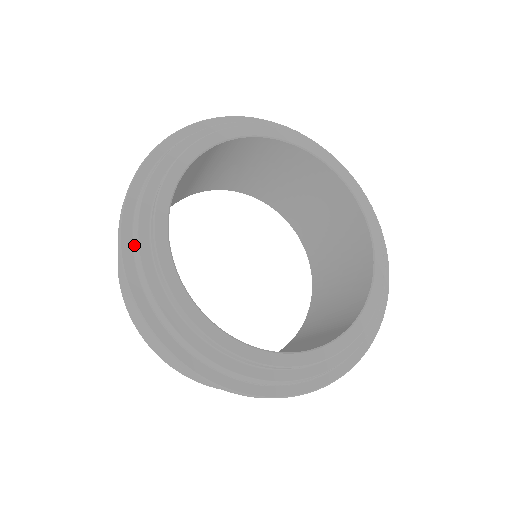
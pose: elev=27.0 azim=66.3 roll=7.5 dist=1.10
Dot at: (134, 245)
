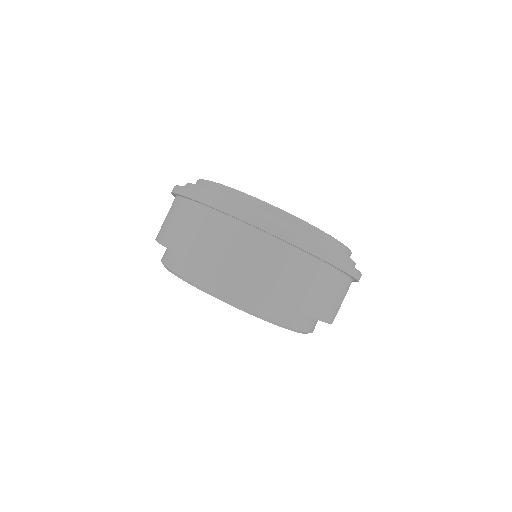
Dot at: (190, 188)
